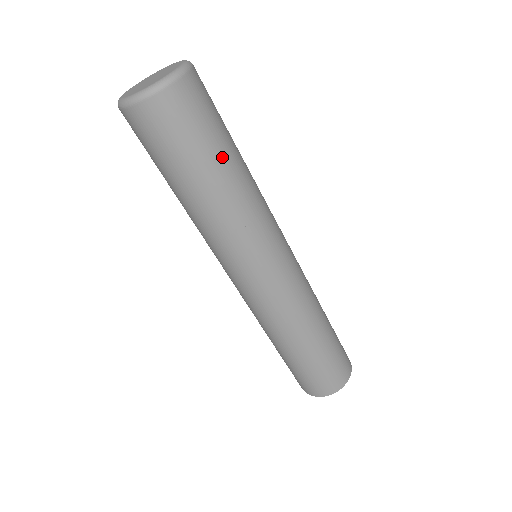
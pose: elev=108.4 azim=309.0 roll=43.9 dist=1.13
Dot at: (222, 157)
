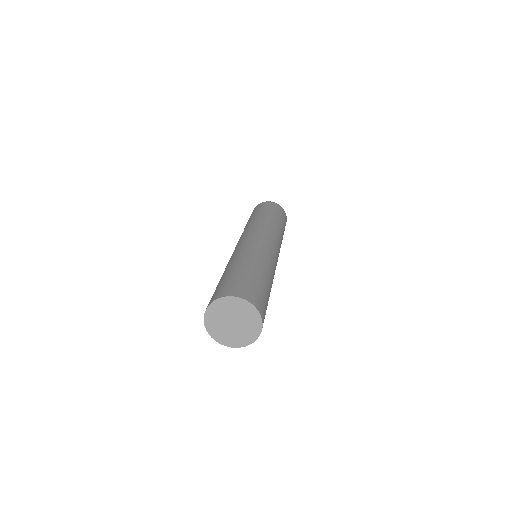
Dot at: (271, 213)
